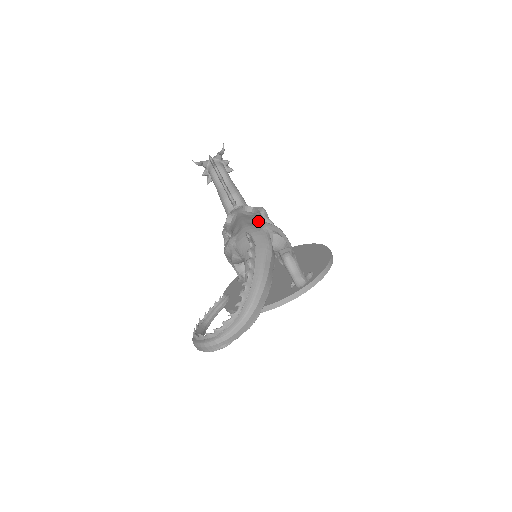
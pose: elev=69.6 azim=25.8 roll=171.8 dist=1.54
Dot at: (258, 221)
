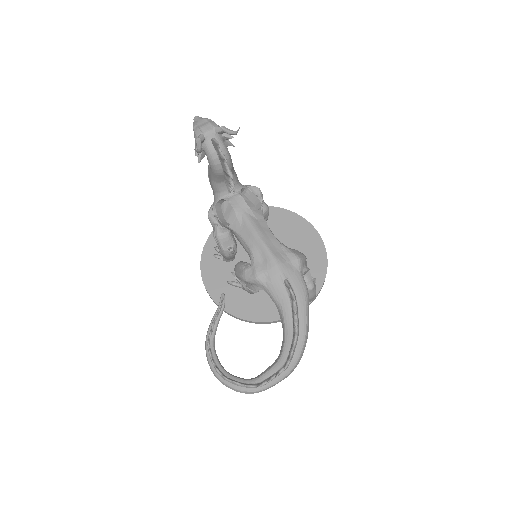
Dot at: (282, 245)
